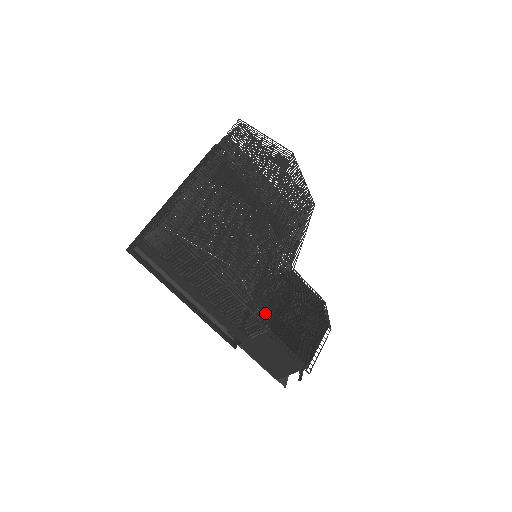
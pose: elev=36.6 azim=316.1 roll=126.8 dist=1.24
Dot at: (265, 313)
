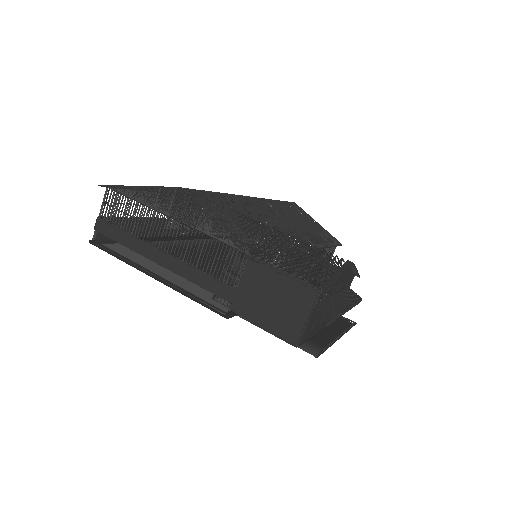
Dot at: occluded
